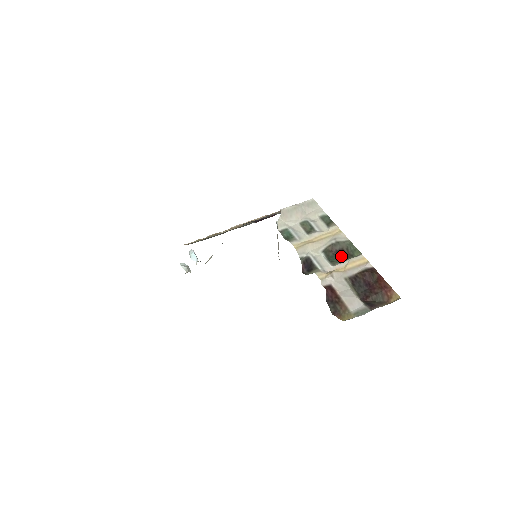
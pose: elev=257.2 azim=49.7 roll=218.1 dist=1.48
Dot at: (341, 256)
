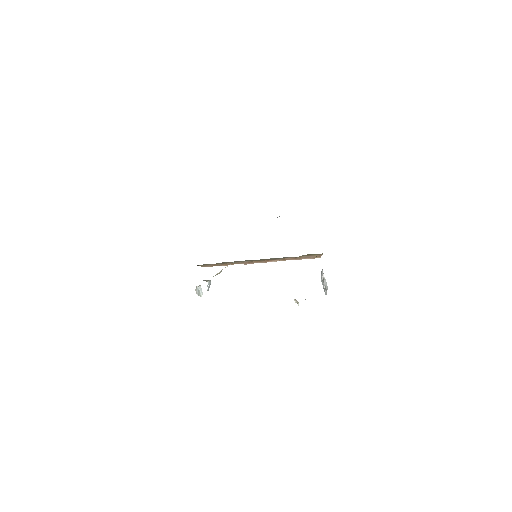
Dot at: occluded
